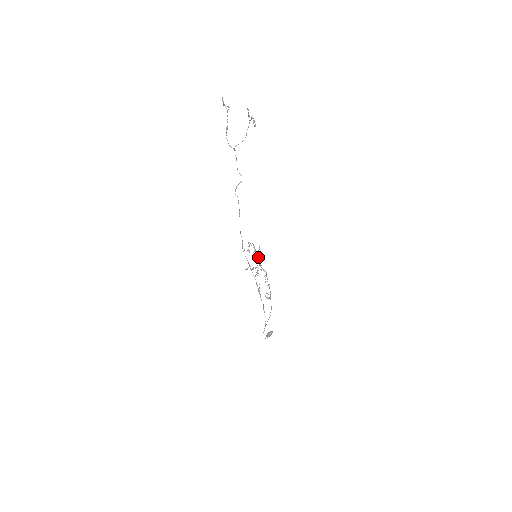
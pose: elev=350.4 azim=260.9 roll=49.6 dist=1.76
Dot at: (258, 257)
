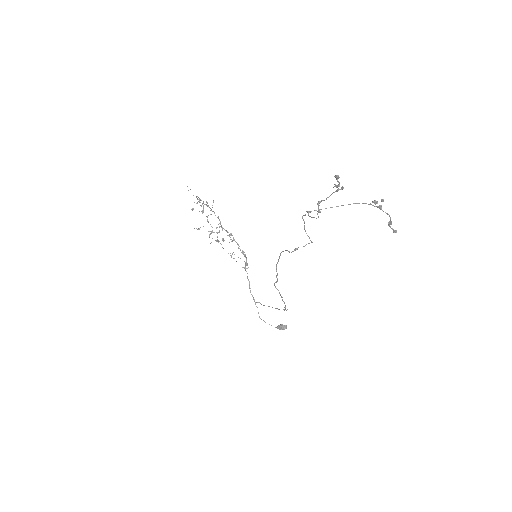
Dot at: occluded
